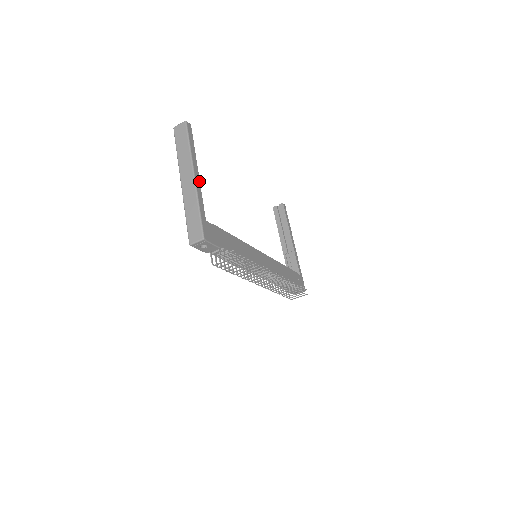
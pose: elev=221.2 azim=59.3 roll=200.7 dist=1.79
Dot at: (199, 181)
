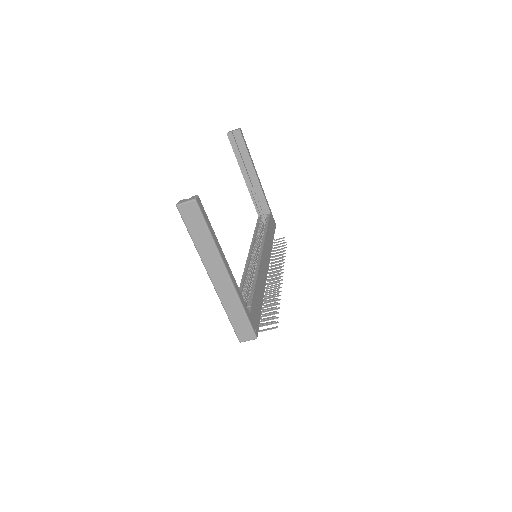
Dot at: (231, 273)
